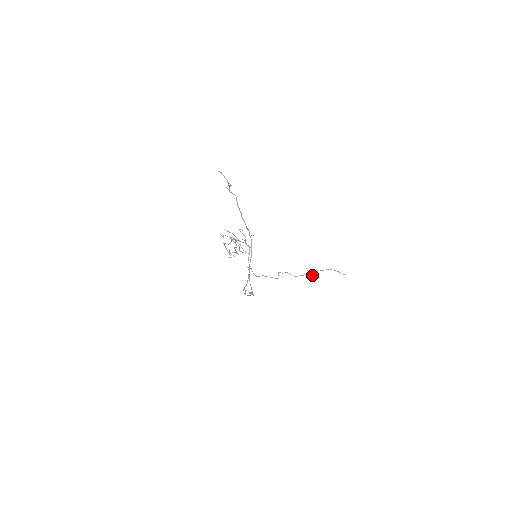
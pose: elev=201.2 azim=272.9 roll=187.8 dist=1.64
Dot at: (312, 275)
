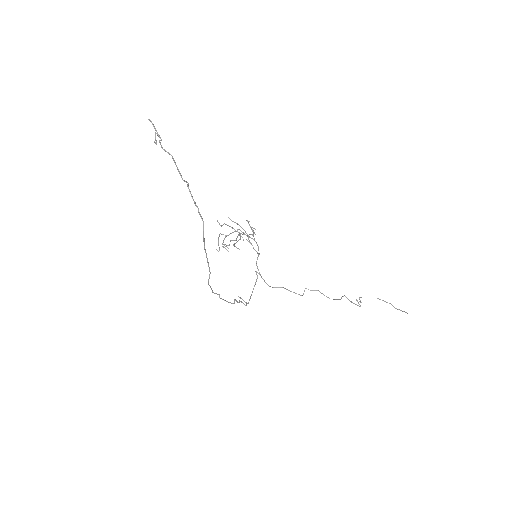
Dot at: occluded
